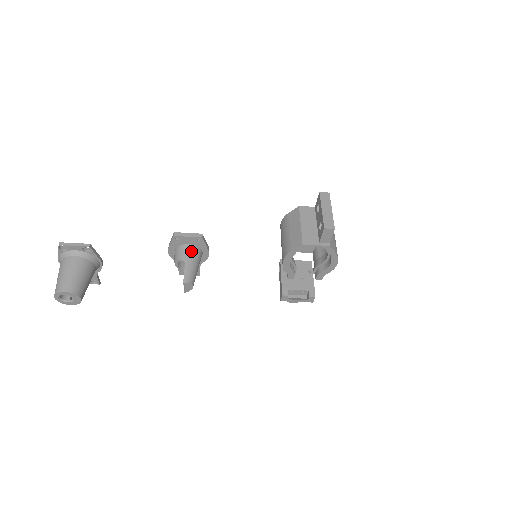
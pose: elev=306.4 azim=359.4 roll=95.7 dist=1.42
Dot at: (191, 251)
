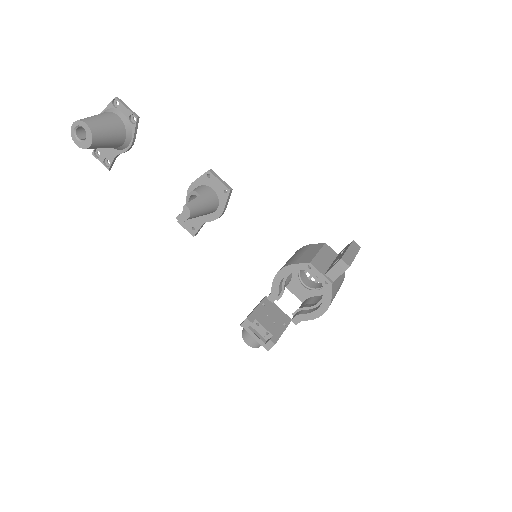
Dot at: (211, 195)
